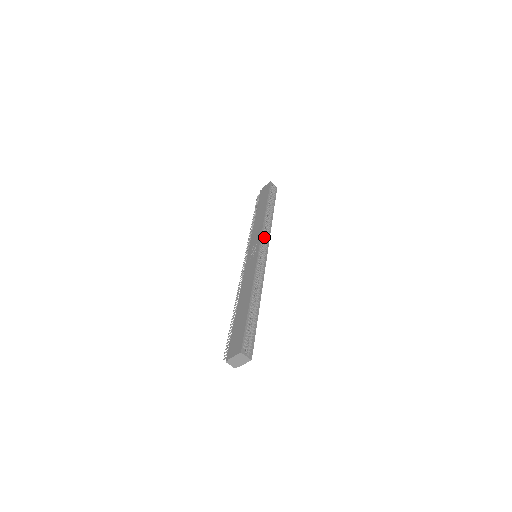
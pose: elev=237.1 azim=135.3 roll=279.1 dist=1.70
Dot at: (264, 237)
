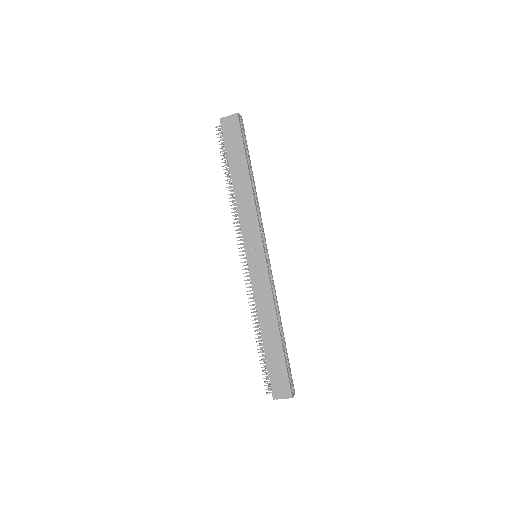
Dot at: occluded
